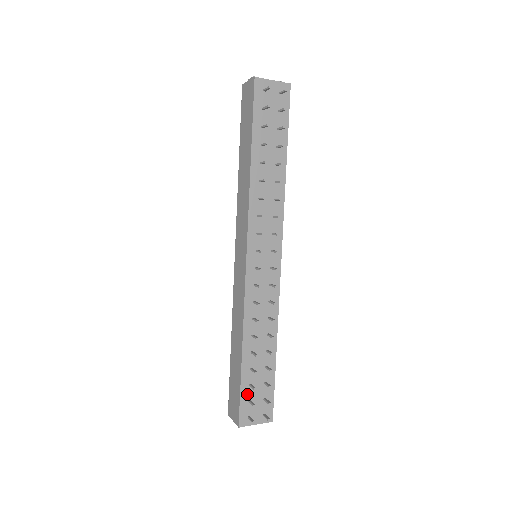
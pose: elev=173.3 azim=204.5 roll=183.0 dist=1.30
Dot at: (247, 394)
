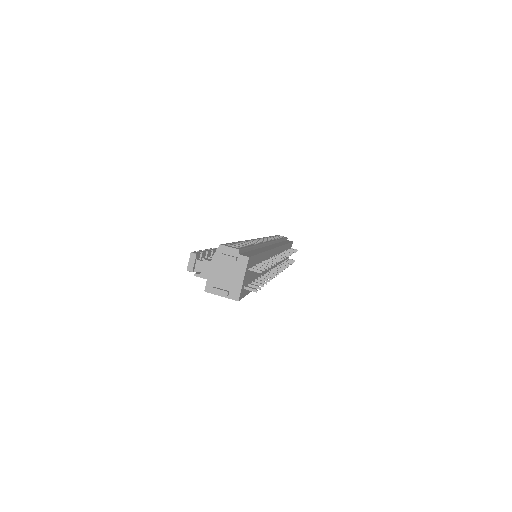
Dot at: occluded
